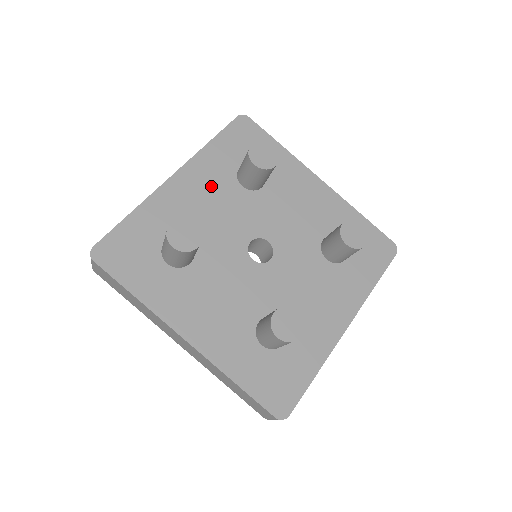
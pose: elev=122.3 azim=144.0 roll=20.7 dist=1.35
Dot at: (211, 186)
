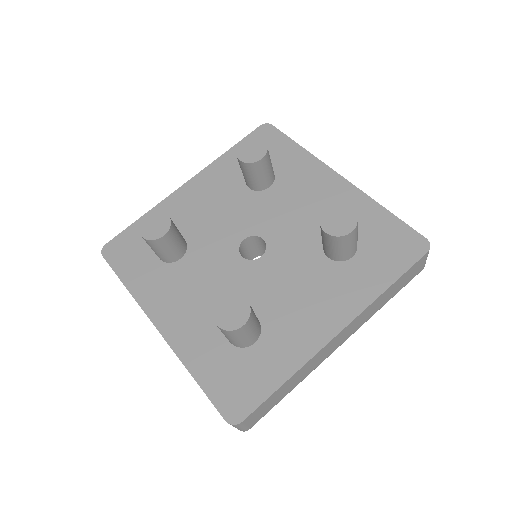
Dot at: (218, 190)
